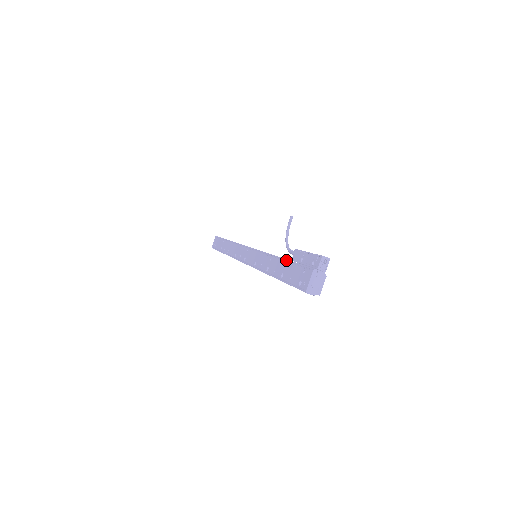
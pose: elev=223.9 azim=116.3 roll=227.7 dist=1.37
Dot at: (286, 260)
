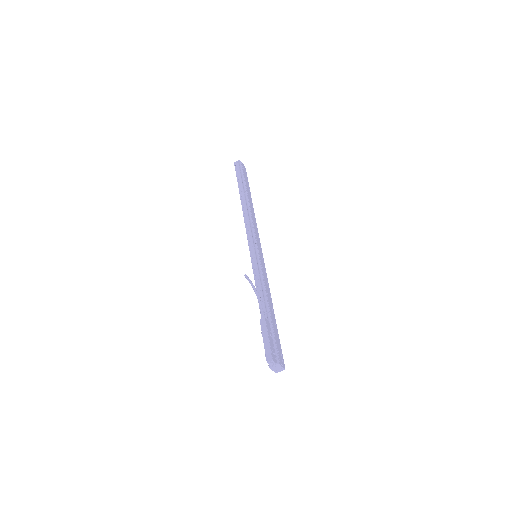
Dot at: occluded
